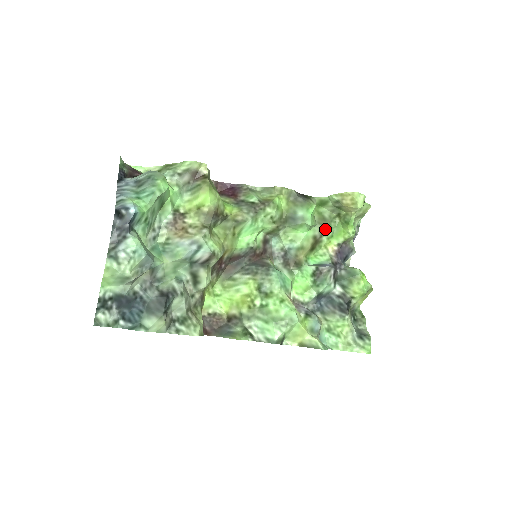
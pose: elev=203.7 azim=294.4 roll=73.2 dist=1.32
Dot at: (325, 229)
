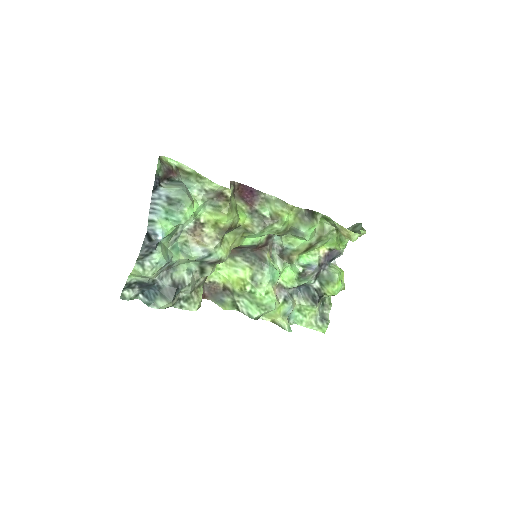
Dot at: (321, 239)
